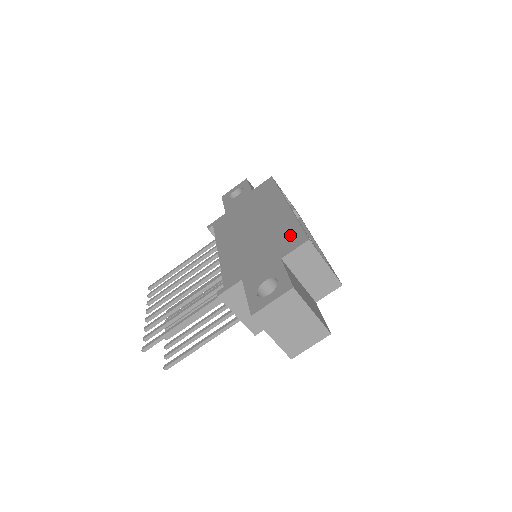
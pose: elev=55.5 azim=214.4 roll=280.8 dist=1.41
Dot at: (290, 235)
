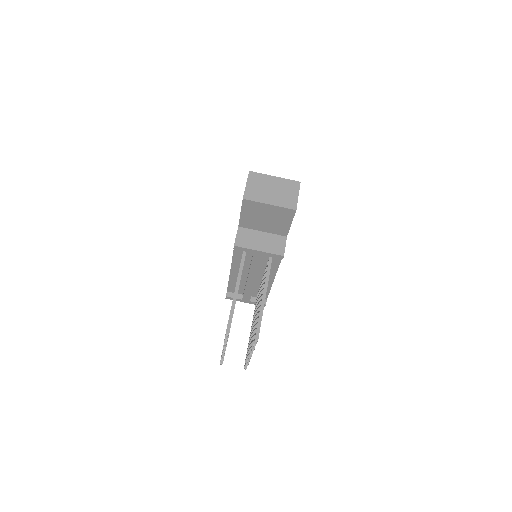
Dot at: occluded
